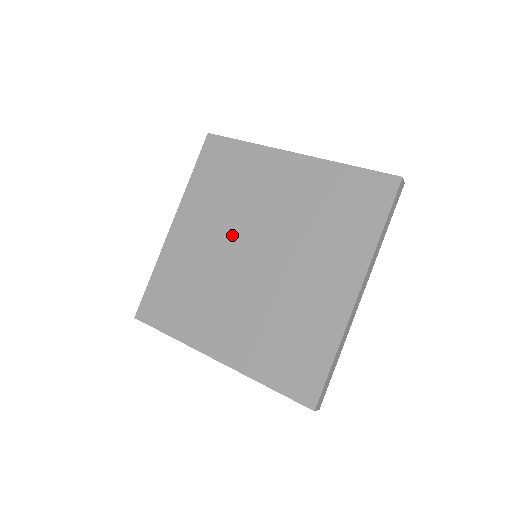
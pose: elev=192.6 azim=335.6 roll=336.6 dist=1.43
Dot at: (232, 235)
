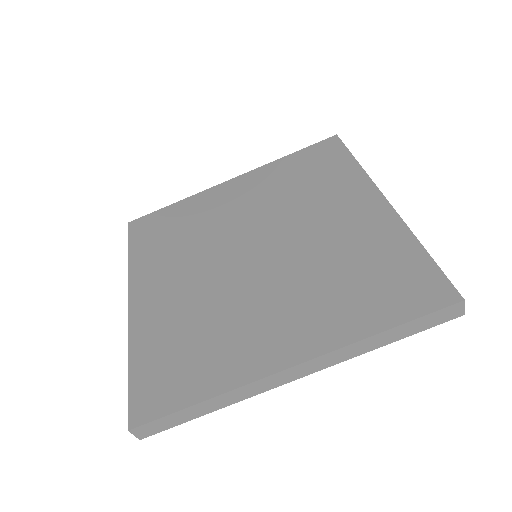
Dot at: (258, 222)
